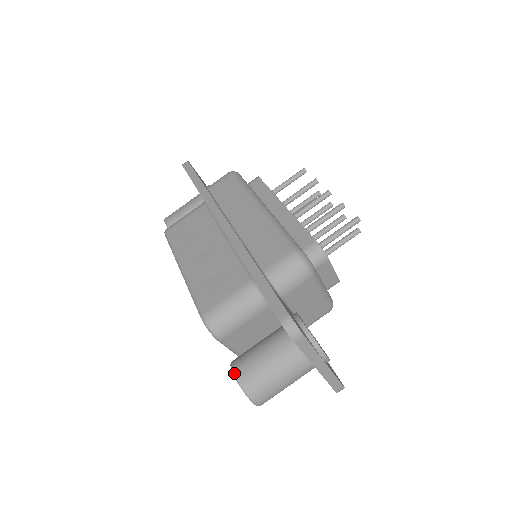
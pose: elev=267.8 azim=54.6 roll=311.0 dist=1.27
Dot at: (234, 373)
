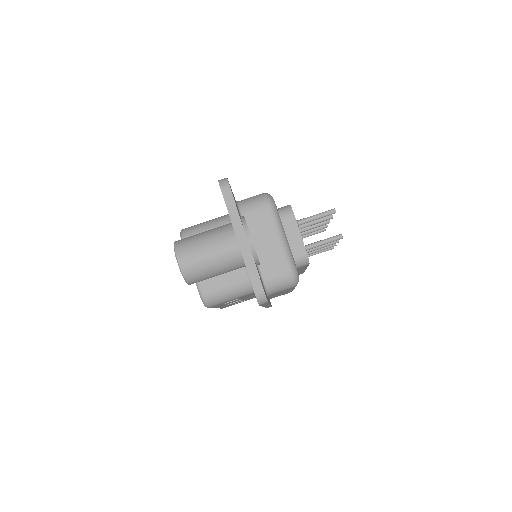
Dot at: occluded
